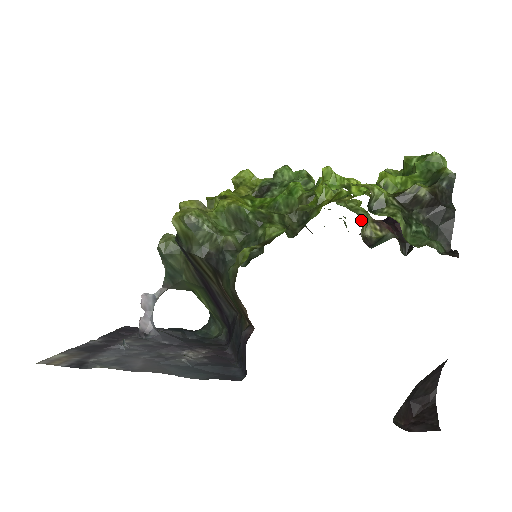
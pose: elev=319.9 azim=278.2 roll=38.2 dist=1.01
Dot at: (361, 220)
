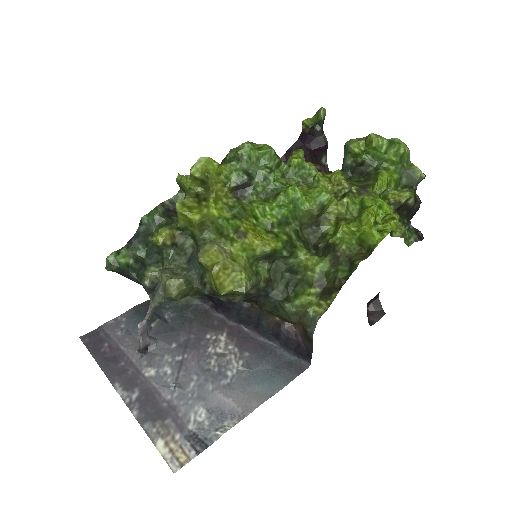
Dot at: occluded
